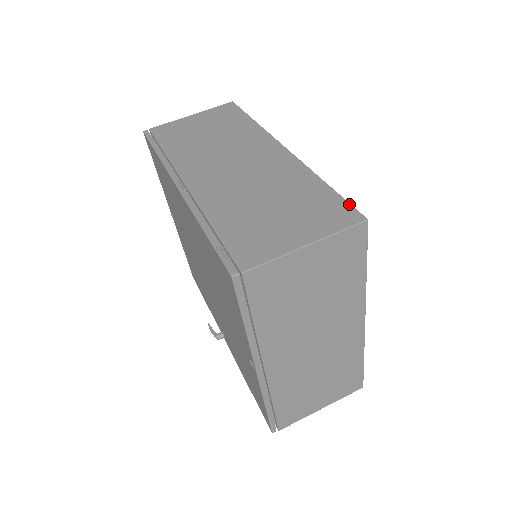
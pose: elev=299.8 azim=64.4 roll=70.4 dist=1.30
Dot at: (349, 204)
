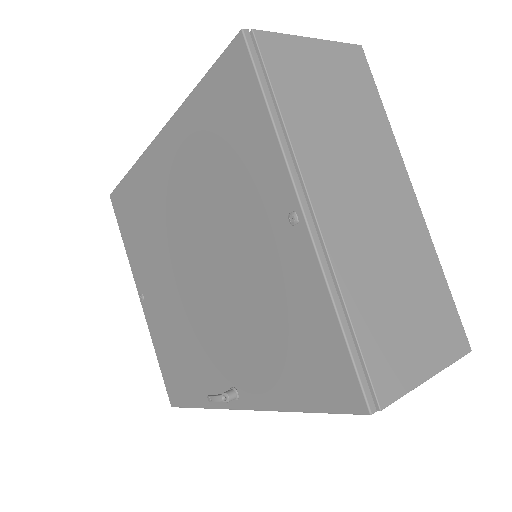
Dot at: occluded
